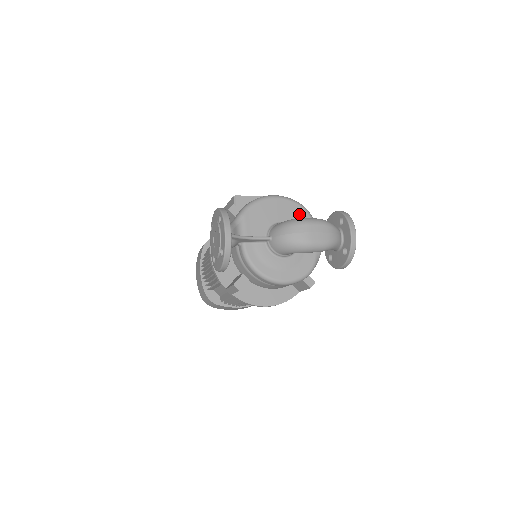
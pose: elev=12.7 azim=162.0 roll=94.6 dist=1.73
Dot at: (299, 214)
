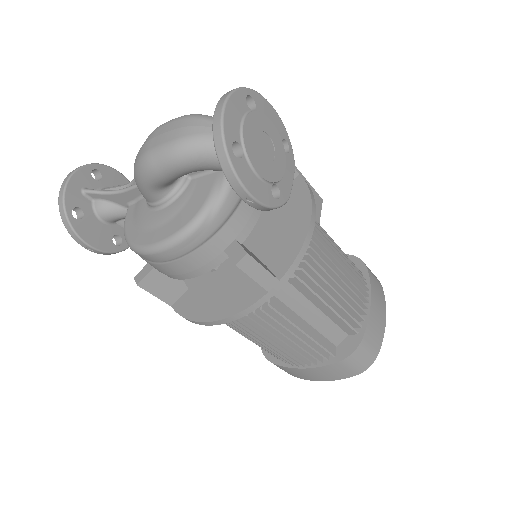
Dot at: occluded
